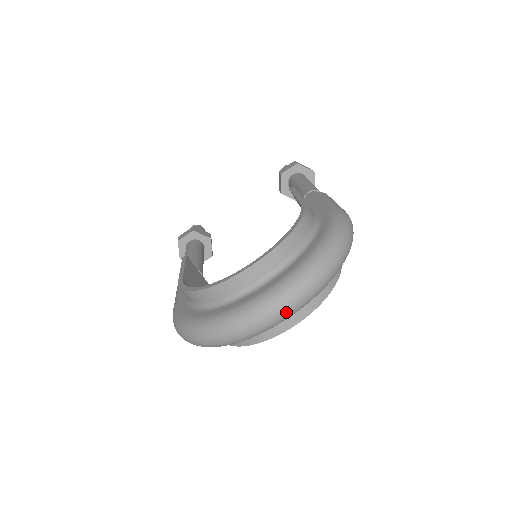
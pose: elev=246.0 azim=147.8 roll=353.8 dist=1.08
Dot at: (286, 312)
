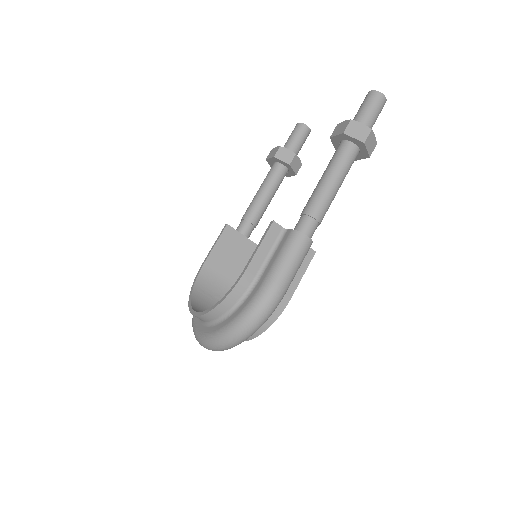
Dot at: occluded
